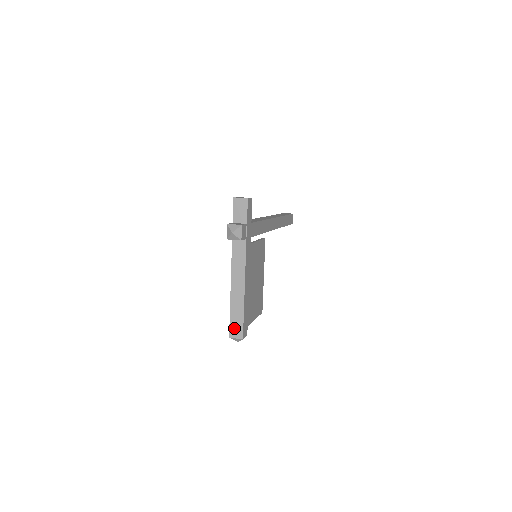
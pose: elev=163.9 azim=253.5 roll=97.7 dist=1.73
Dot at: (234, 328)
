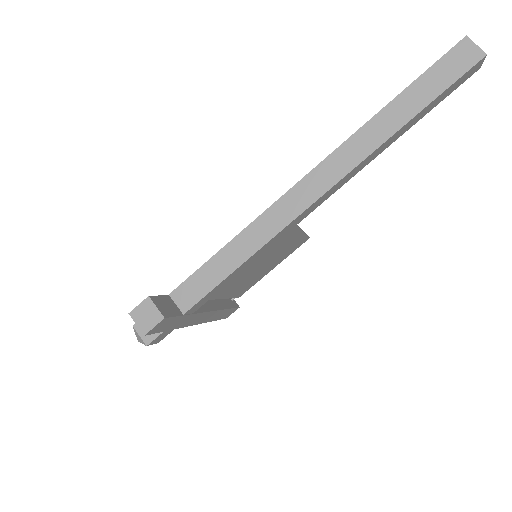
Dot at: occluded
